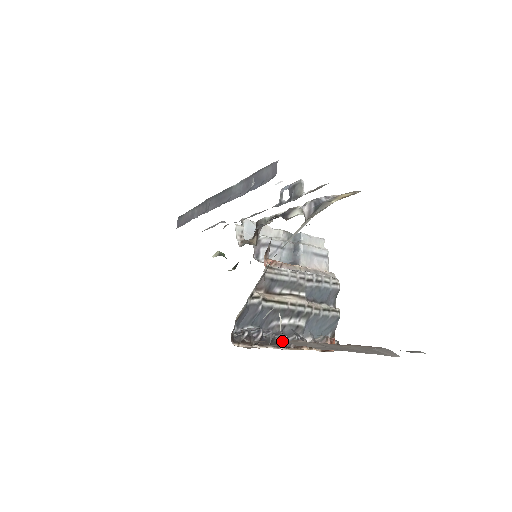
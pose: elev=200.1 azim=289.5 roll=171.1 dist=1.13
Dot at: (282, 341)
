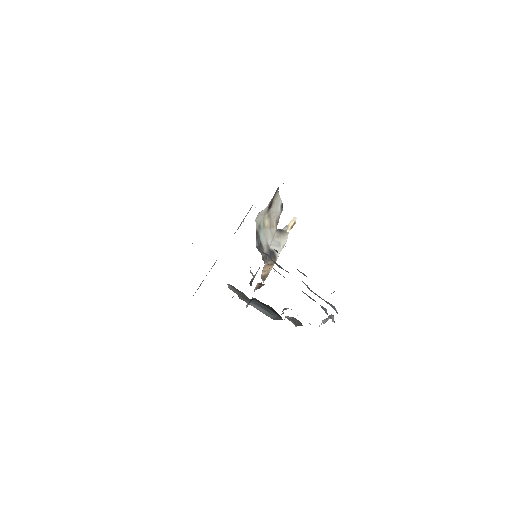
Dot at: occluded
